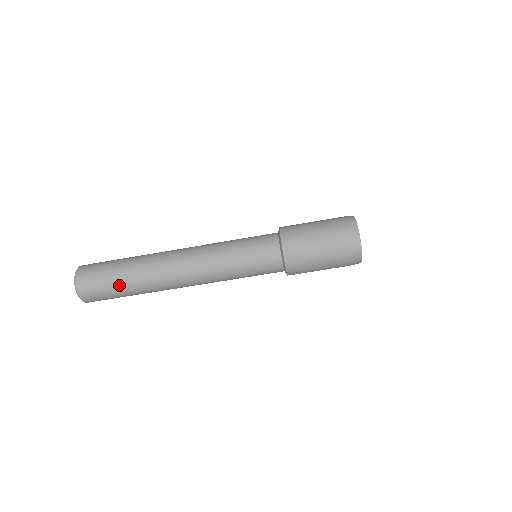
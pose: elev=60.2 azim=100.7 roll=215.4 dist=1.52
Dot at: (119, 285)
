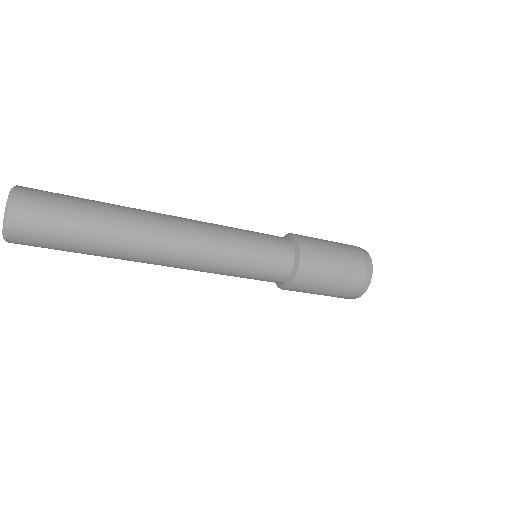
Dot at: (76, 252)
